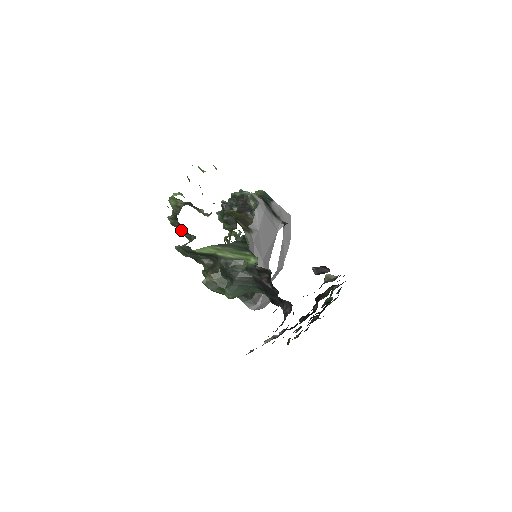
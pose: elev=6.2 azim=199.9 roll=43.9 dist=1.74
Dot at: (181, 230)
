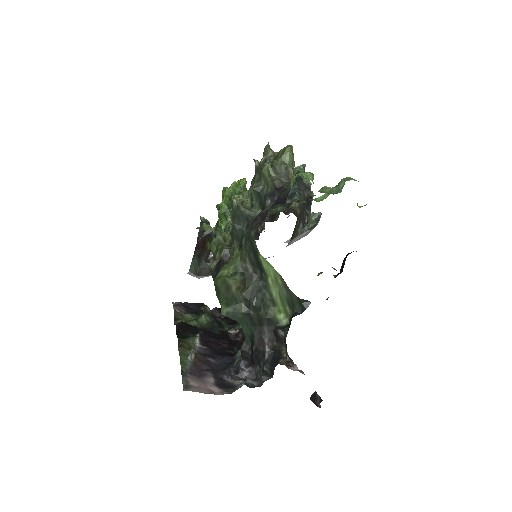
Dot at: (260, 191)
